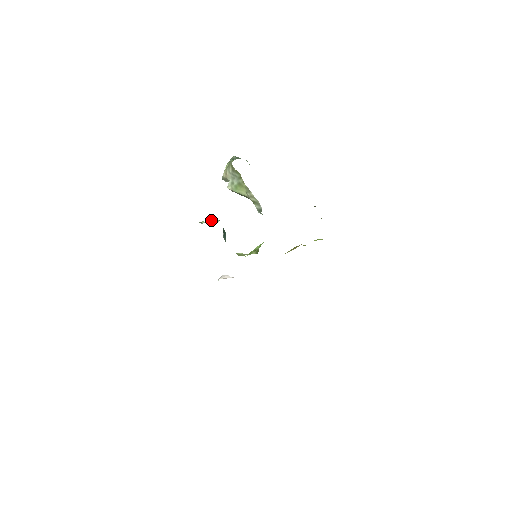
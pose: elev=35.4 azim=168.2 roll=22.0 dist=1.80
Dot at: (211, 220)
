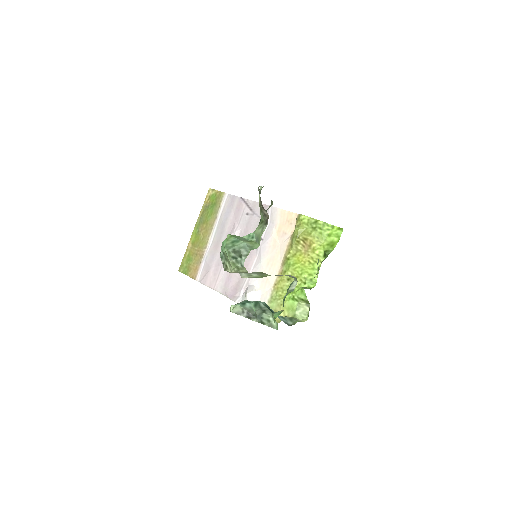
Dot at: (262, 320)
